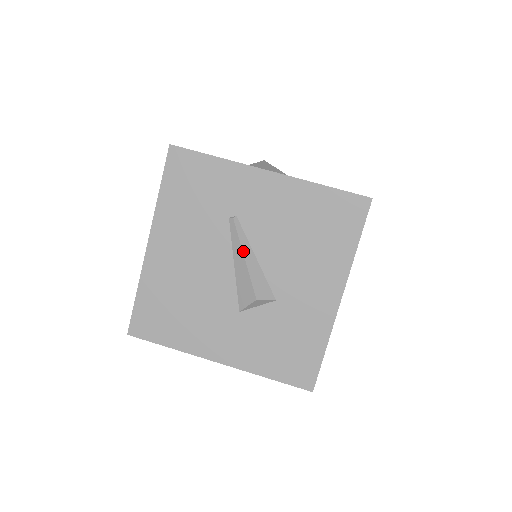
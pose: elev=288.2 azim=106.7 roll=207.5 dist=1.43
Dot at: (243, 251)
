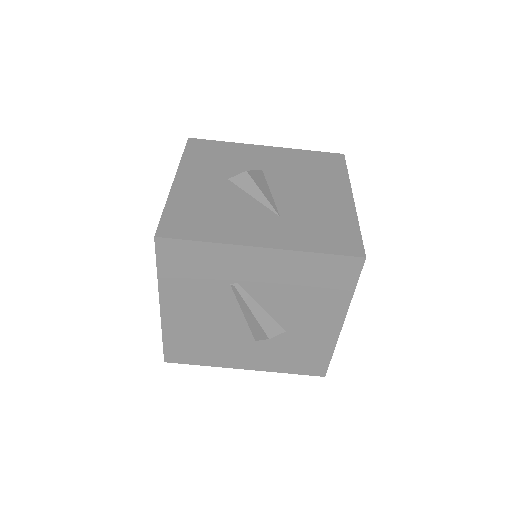
Dot at: (250, 308)
